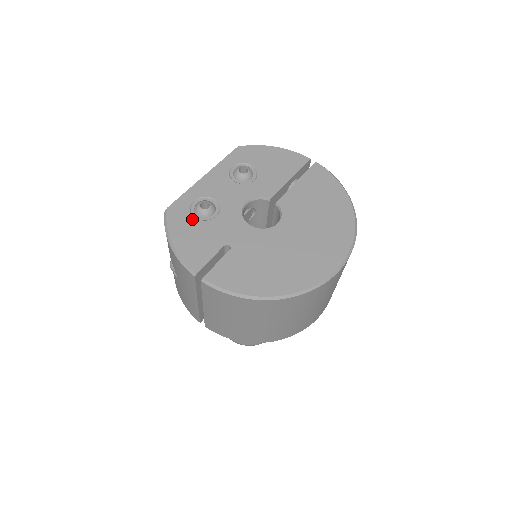
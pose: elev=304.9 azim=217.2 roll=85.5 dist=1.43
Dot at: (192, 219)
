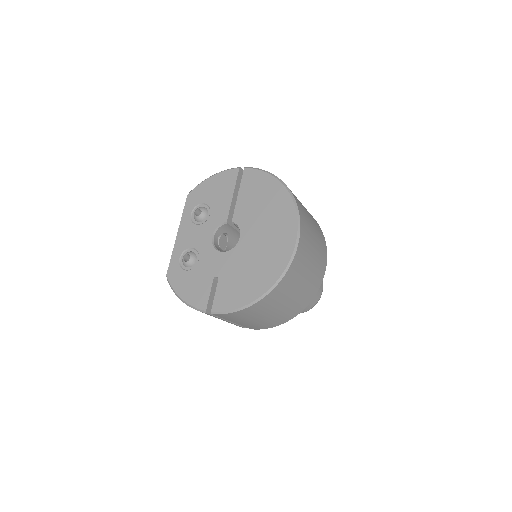
Dot at: (185, 273)
